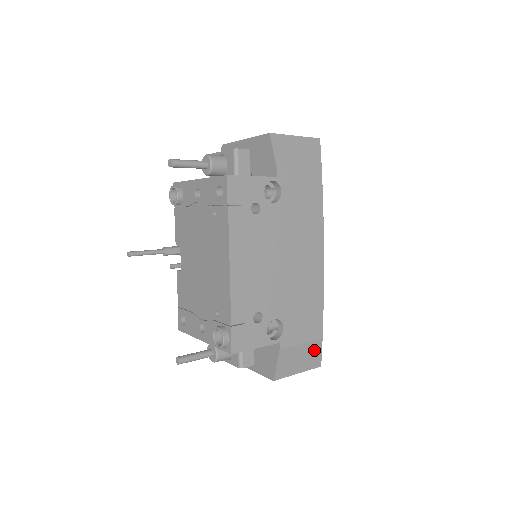
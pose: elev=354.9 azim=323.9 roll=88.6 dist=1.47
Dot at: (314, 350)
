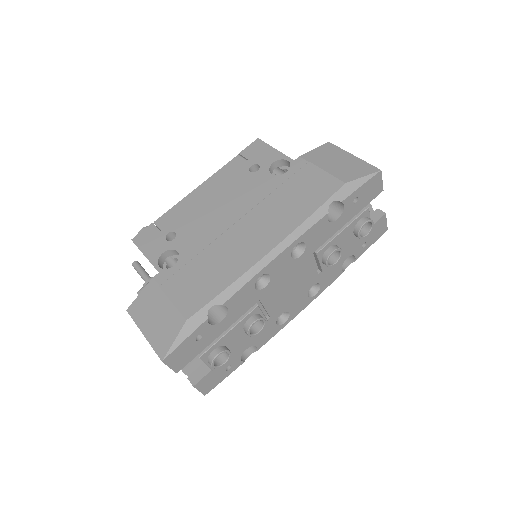
Dot at: (172, 325)
